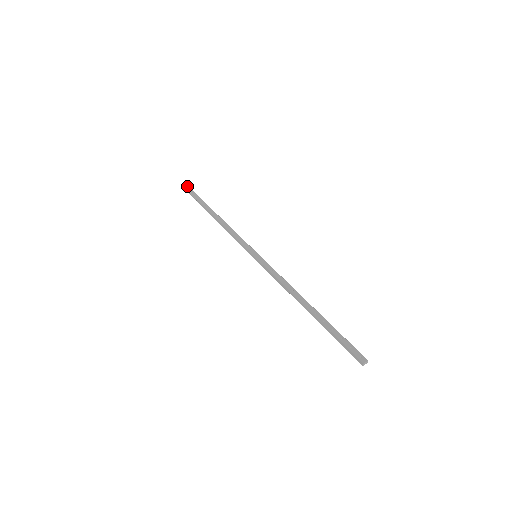
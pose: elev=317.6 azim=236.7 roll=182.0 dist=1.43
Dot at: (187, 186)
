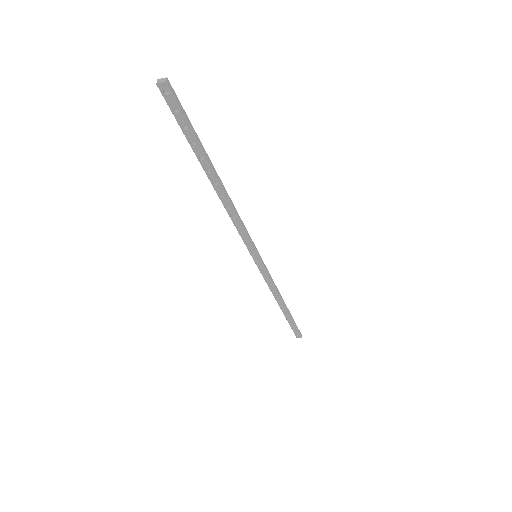
Dot at: occluded
